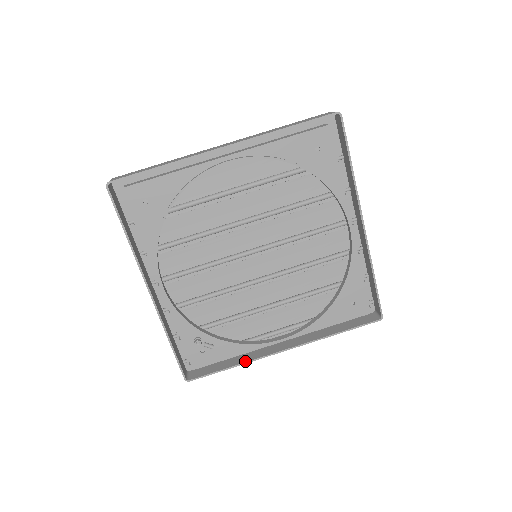
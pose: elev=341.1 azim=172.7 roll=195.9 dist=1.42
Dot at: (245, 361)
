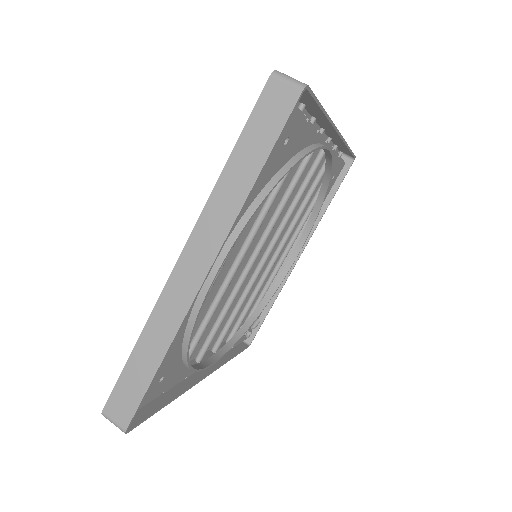
Dot at: (278, 293)
